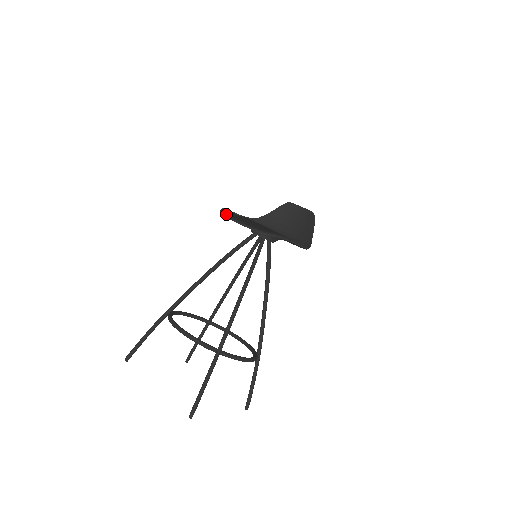
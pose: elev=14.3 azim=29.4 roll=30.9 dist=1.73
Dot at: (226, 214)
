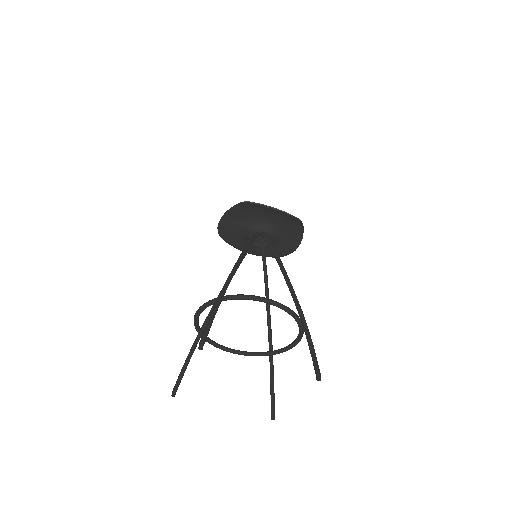
Dot at: (257, 203)
